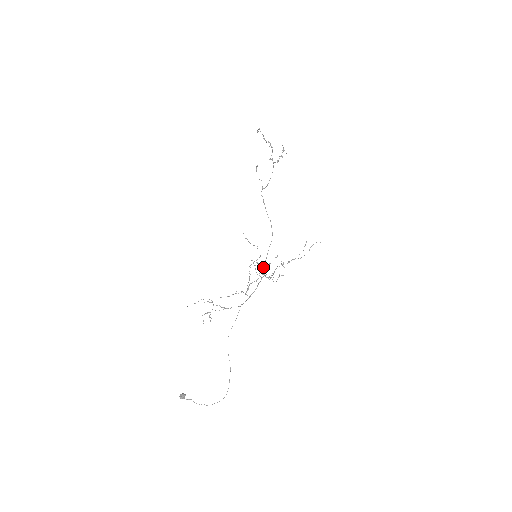
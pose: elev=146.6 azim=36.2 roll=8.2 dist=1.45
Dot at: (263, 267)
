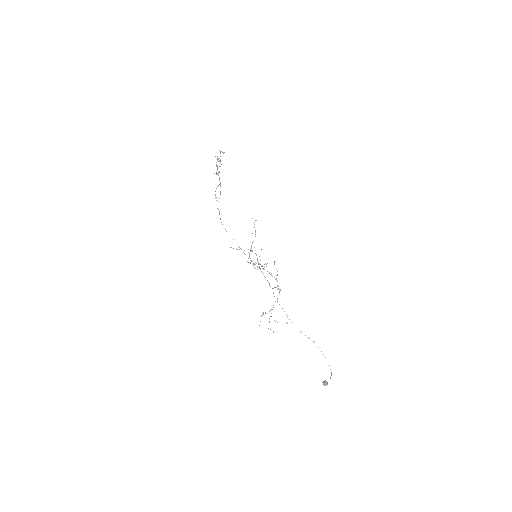
Dot at: occluded
